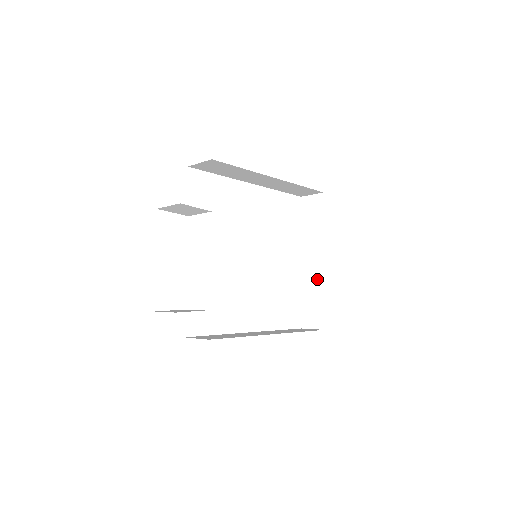
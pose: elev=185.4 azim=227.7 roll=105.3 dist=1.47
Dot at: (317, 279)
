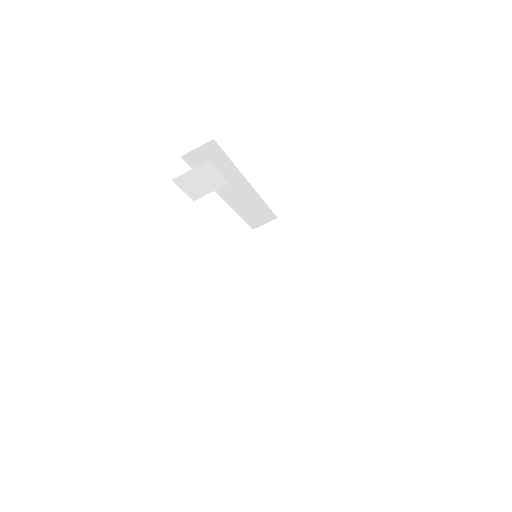
Dot at: (298, 297)
